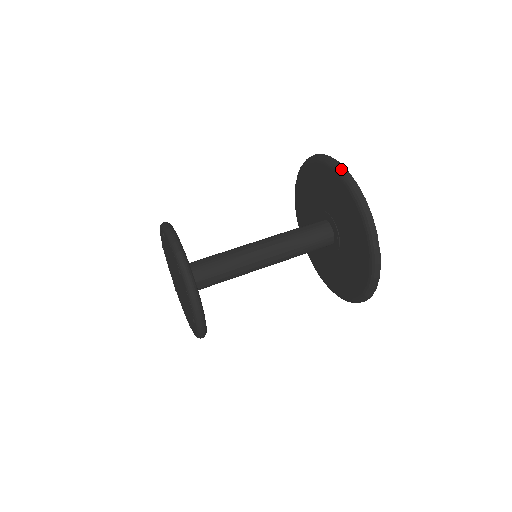
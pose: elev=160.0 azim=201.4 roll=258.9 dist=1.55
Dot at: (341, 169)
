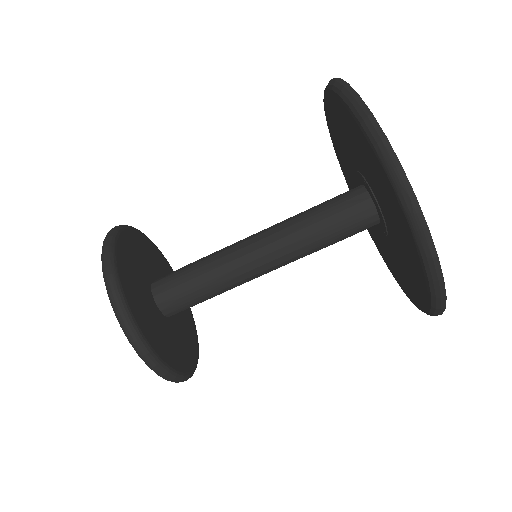
Dot at: (416, 219)
